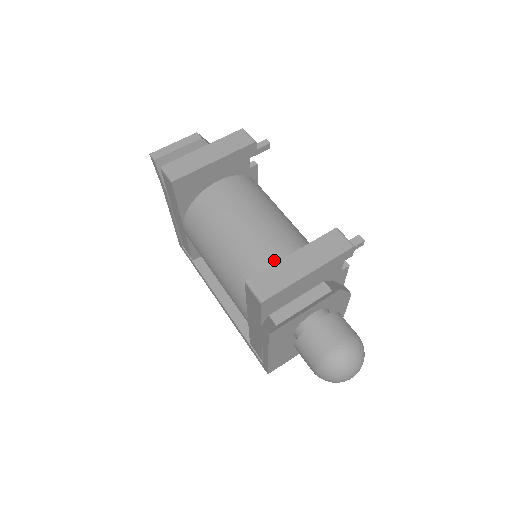
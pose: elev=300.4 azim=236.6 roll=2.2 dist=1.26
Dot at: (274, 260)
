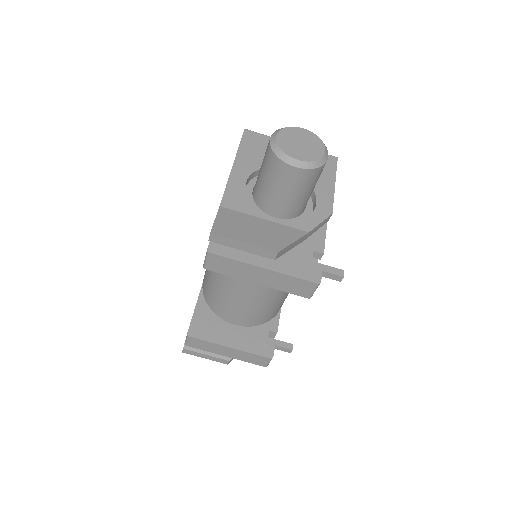
Dot at: (232, 316)
